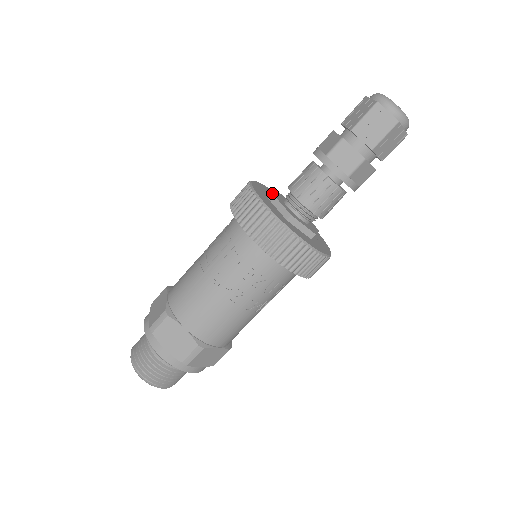
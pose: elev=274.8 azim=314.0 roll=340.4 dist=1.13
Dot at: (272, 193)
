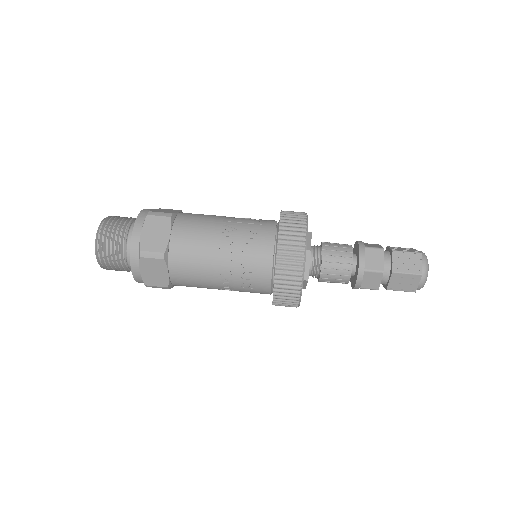
Dot at: occluded
